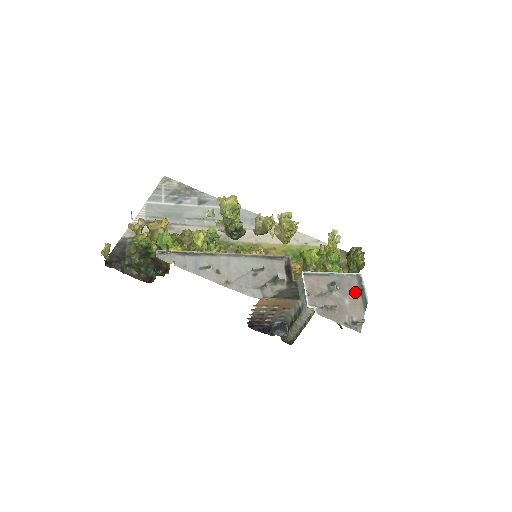
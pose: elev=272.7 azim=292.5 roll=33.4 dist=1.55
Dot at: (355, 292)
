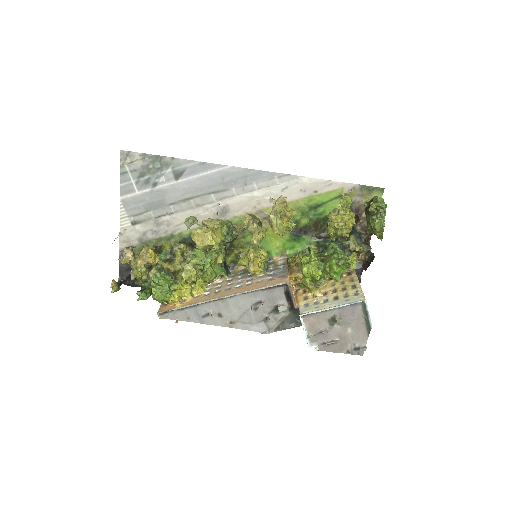
Dot at: (358, 319)
